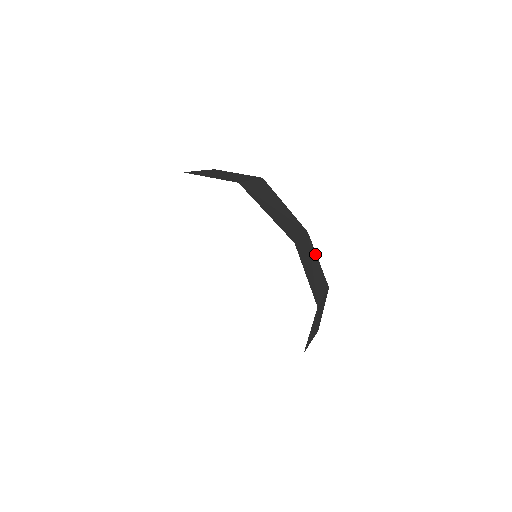
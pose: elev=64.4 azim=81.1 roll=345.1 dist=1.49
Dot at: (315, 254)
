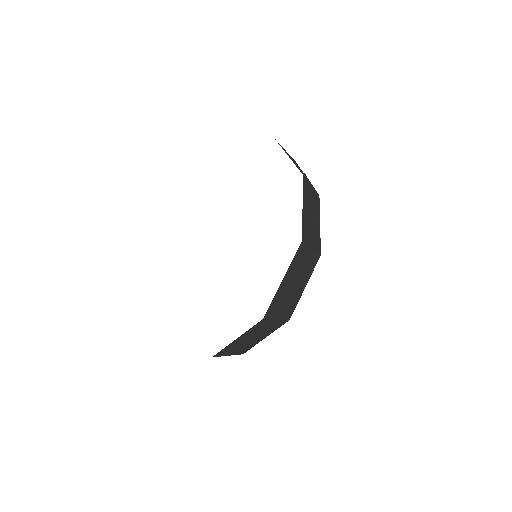
Dot at: (319, 216)
